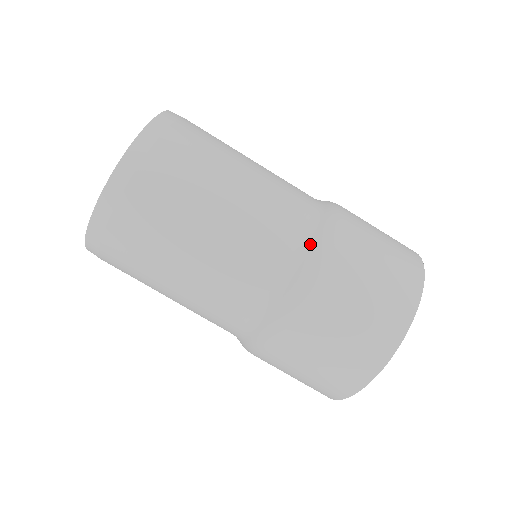
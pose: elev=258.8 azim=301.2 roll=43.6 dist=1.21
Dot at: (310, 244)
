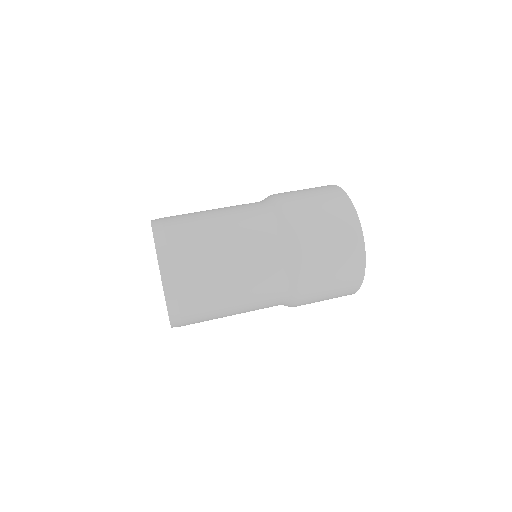
Dot at: occluded
